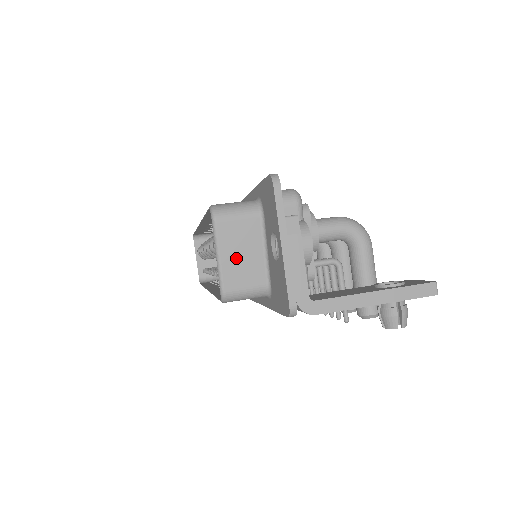
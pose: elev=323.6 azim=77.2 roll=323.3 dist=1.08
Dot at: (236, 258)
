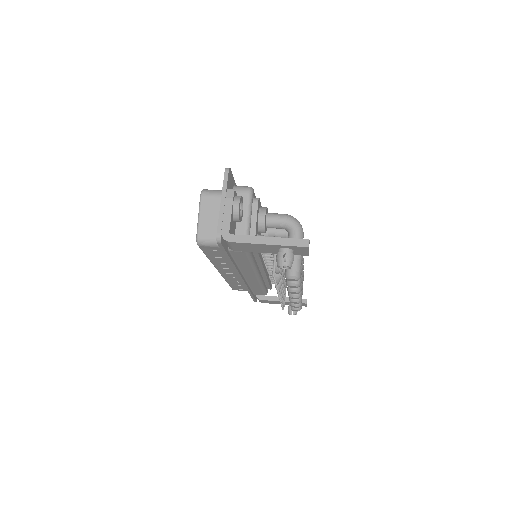
Dot at: (209, 218)
